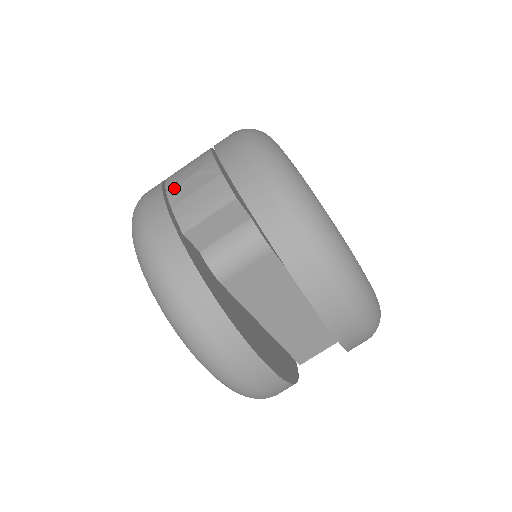
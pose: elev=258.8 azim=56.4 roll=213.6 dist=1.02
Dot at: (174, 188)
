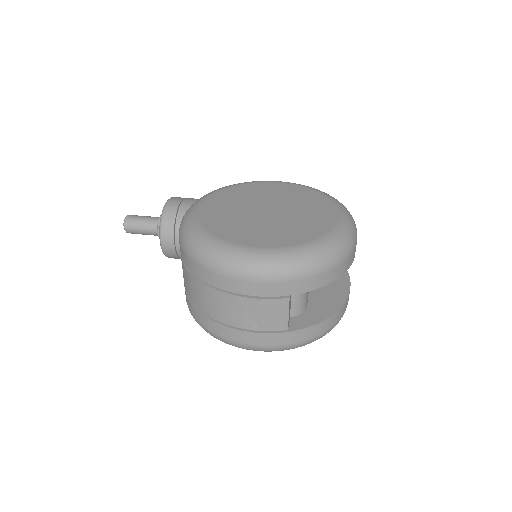
Dot at: (245, 325)
